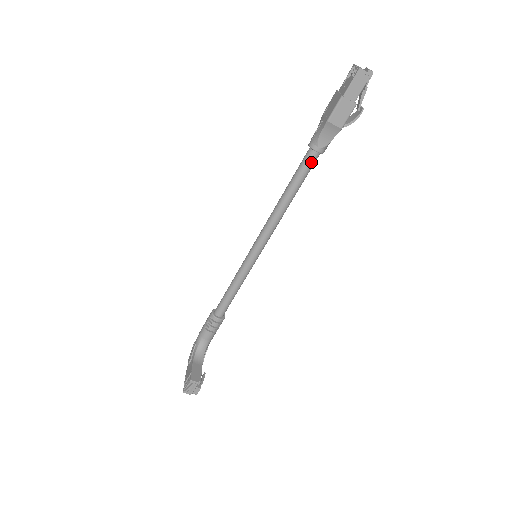
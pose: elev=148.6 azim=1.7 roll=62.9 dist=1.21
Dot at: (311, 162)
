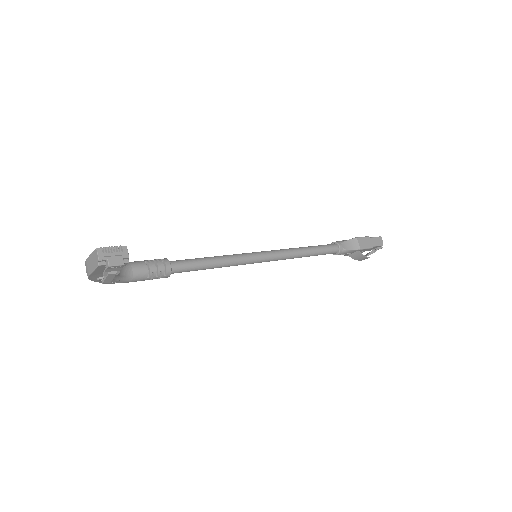
Dot at: (331, 248)
